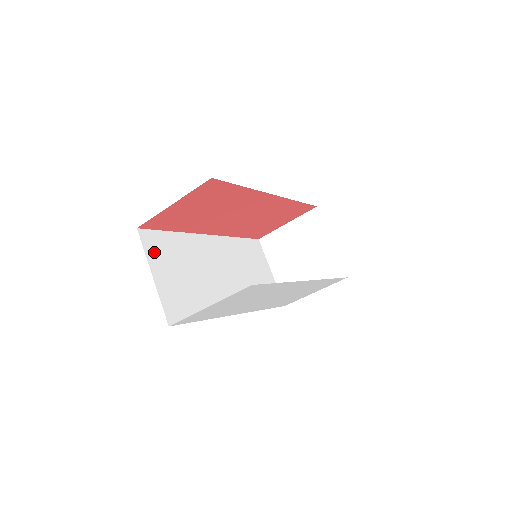
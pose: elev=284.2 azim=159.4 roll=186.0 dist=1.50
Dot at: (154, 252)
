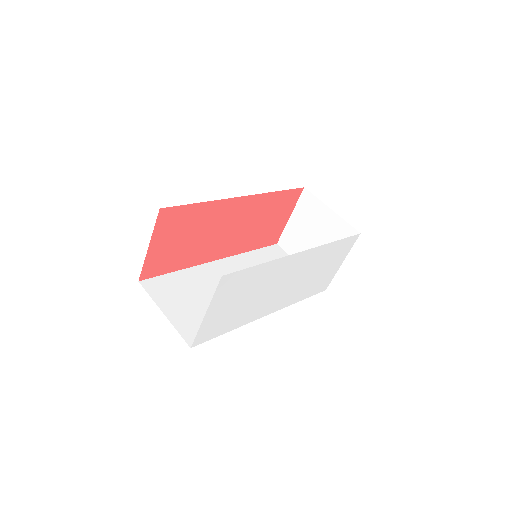
Dot at: (161, 294)
